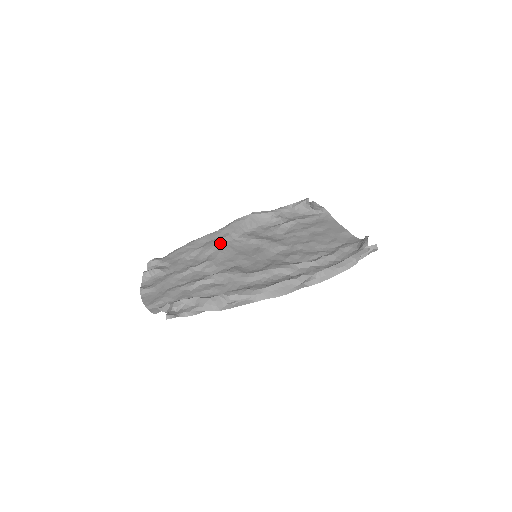
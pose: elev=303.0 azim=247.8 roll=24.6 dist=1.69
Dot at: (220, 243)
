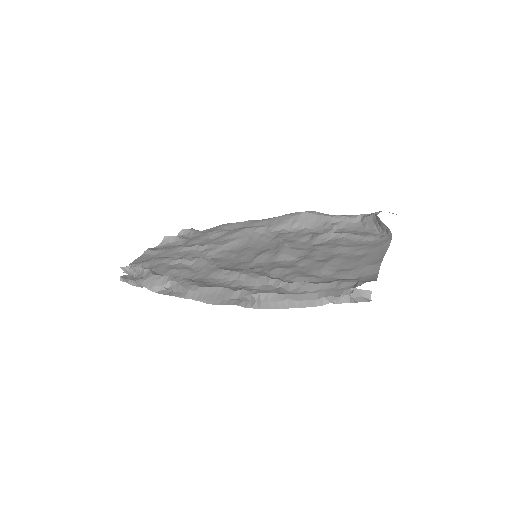
Dot at: (247, 232)
